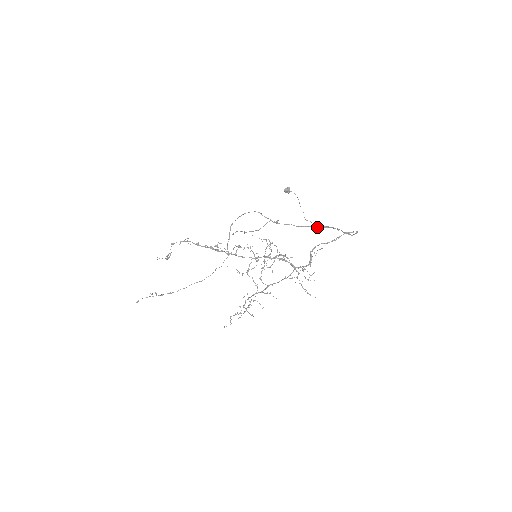
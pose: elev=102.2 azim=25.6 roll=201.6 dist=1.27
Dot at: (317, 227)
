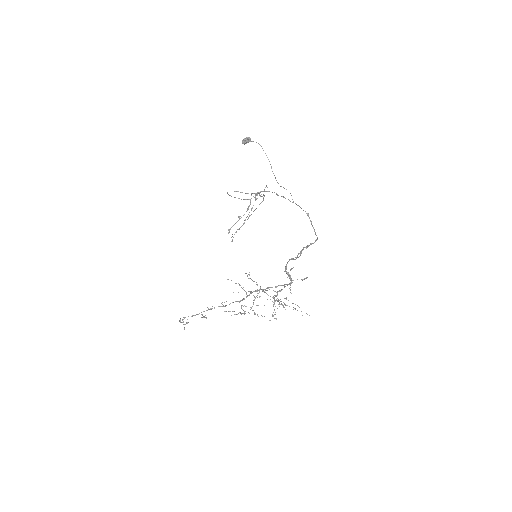
Dot at: occluded
